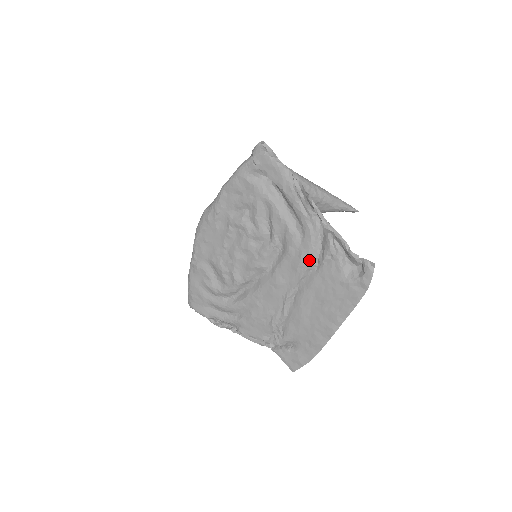
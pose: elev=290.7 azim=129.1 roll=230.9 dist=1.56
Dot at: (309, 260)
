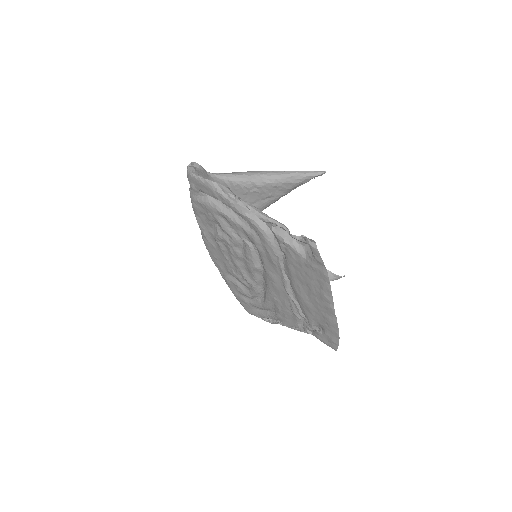
Dot at: (274, 252)
